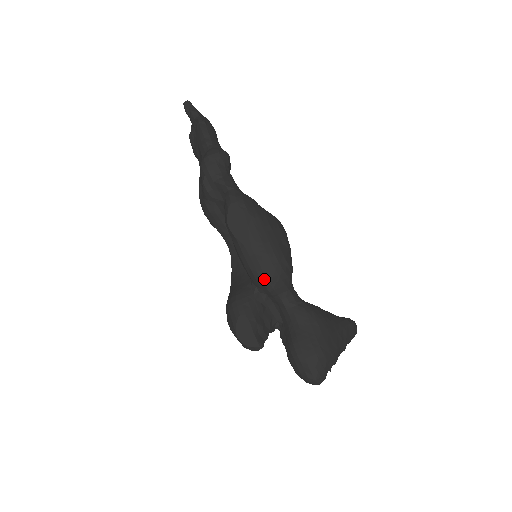
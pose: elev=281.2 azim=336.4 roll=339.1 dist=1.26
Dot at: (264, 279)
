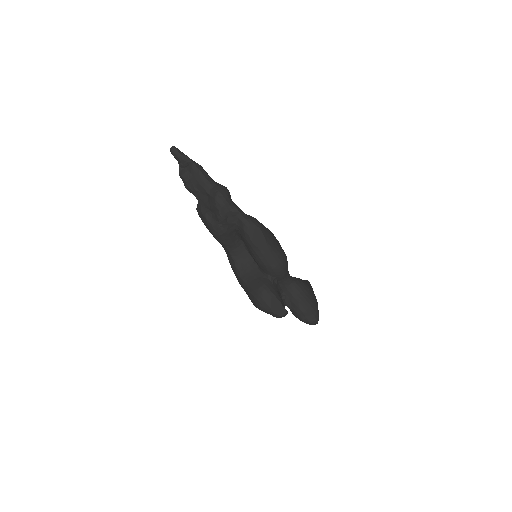
Dot at: (280, 270)
